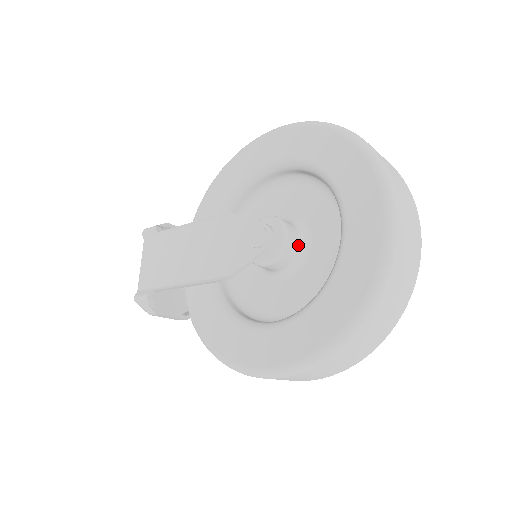
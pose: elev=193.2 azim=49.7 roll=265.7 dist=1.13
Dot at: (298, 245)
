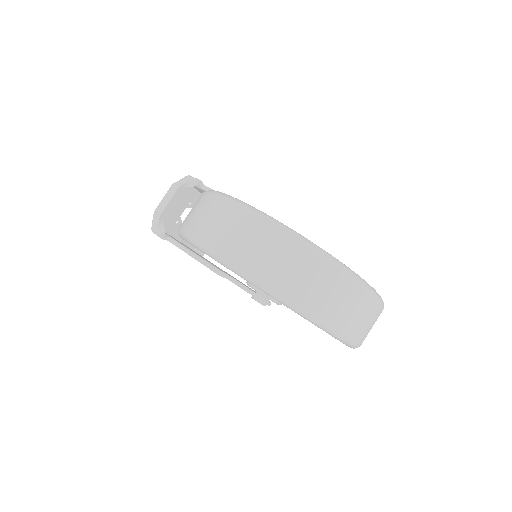
Dot at: occluded
